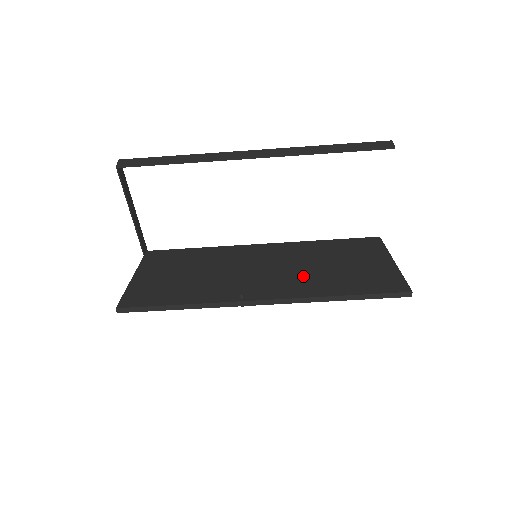
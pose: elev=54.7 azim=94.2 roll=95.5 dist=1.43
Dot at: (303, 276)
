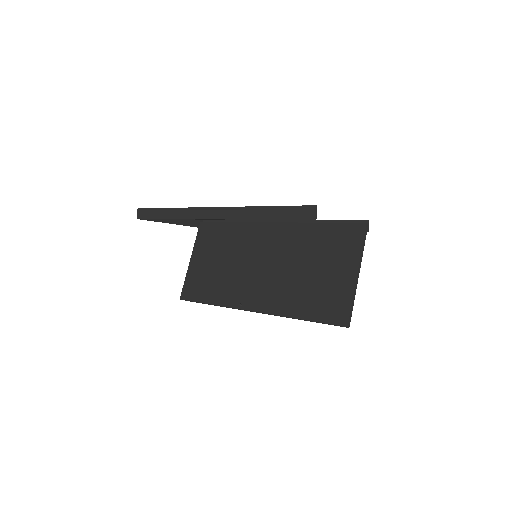
Dot at: (284, 284)
